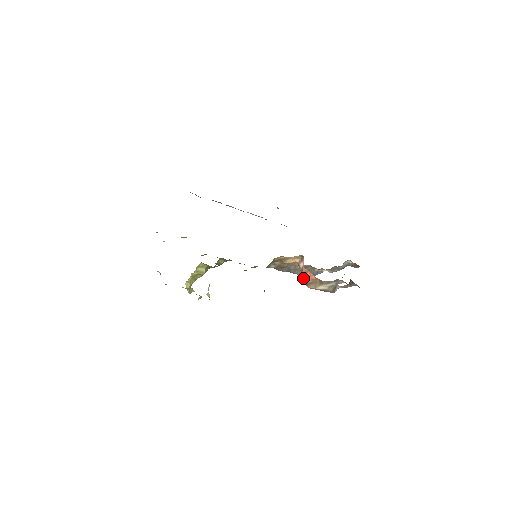
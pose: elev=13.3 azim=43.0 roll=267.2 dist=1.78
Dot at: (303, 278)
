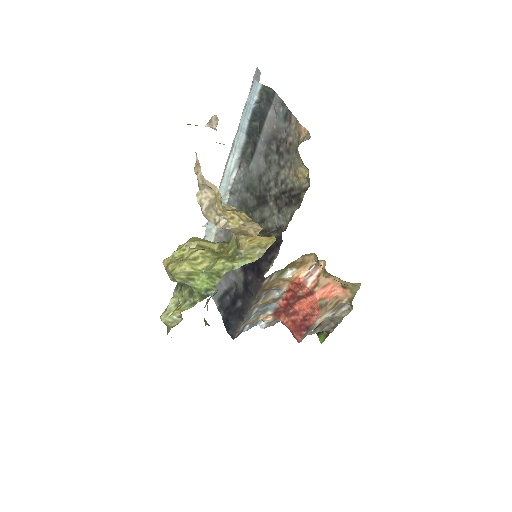
Dot at: (319, 295)
